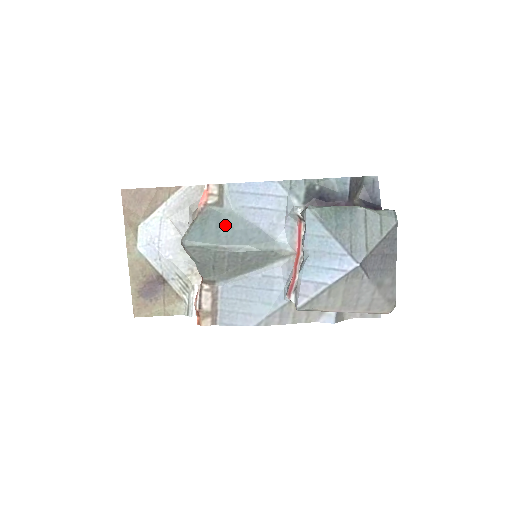
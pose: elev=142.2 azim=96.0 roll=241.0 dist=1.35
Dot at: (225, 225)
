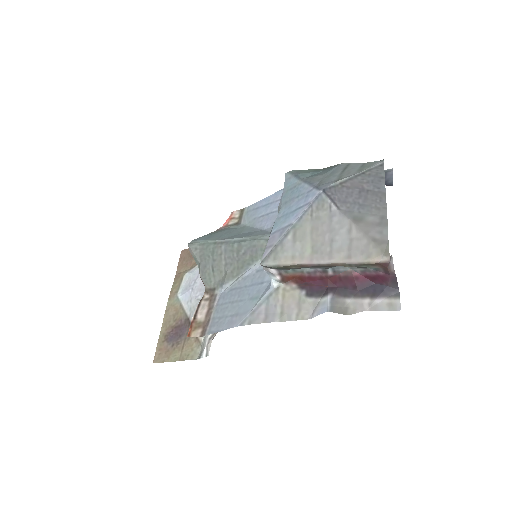
Dot at: (233, 232)
